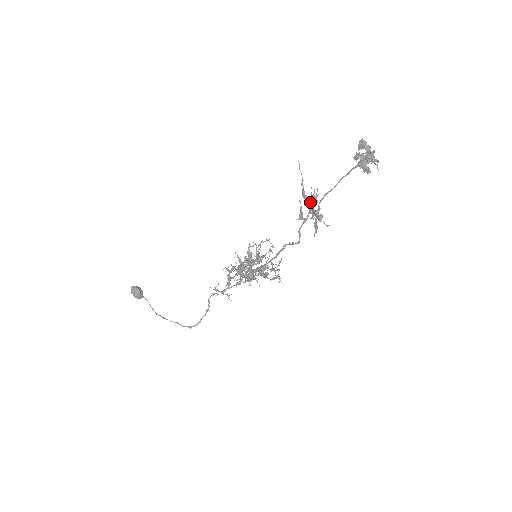
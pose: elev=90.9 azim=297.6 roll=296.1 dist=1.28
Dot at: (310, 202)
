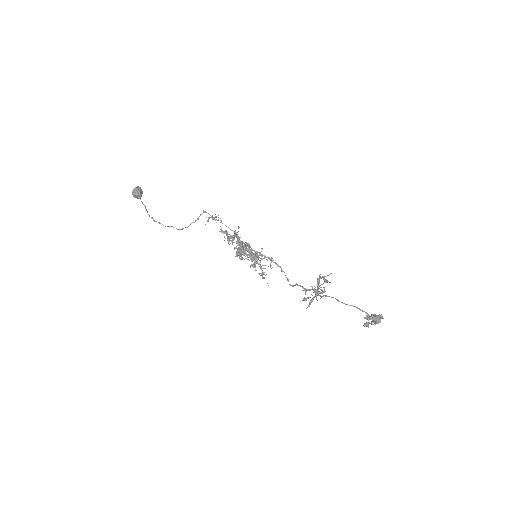
Dot at: (319, 286)
